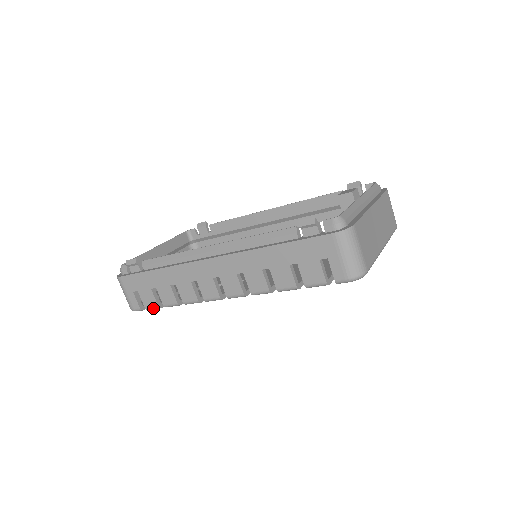
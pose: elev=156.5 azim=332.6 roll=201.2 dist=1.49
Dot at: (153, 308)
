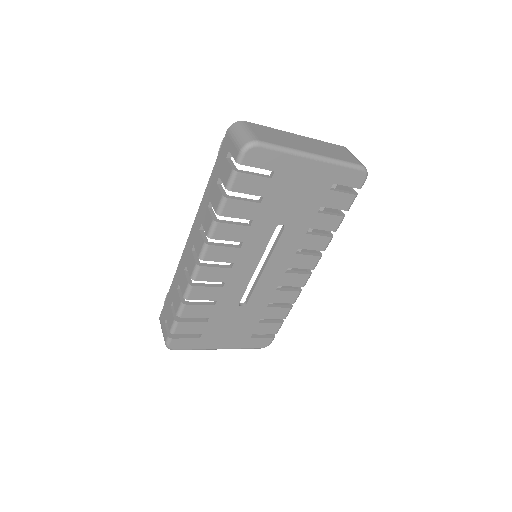
Dot at: (173, 326)
